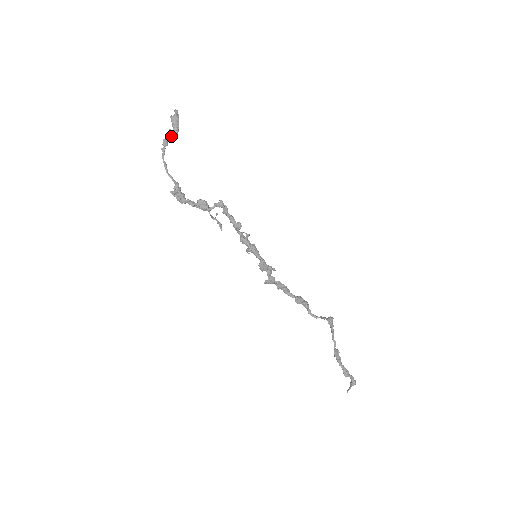
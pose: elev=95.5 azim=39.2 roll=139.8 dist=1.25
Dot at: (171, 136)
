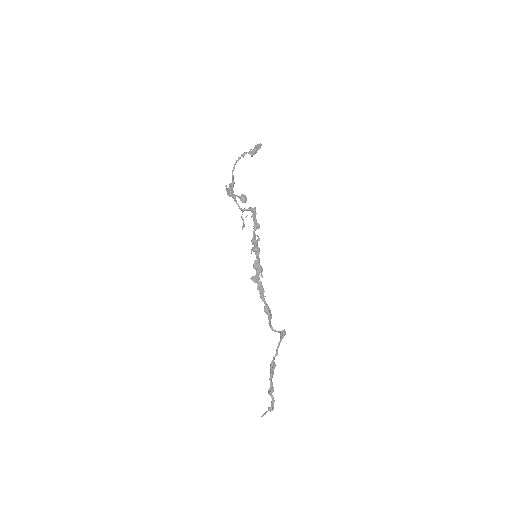
Dot at: (249, 152)
